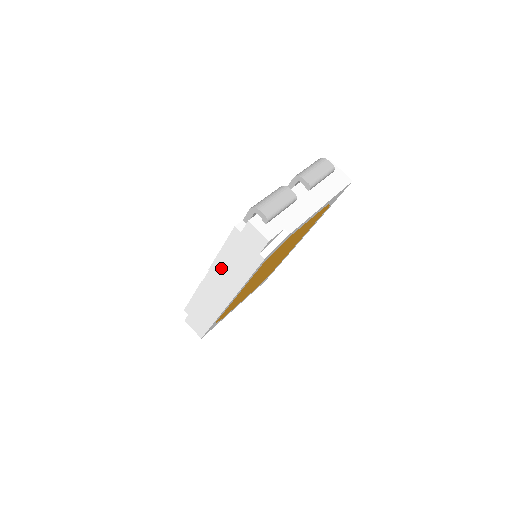
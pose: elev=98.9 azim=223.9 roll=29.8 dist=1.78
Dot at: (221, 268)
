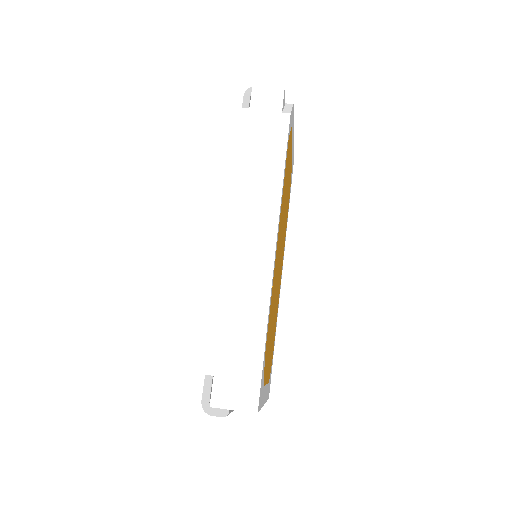
Dot at: (242, 188)
